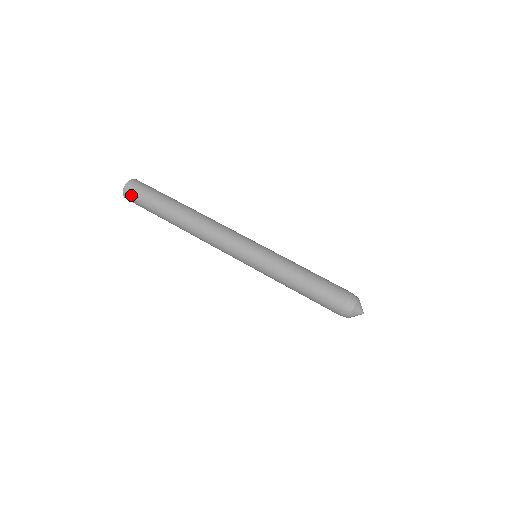
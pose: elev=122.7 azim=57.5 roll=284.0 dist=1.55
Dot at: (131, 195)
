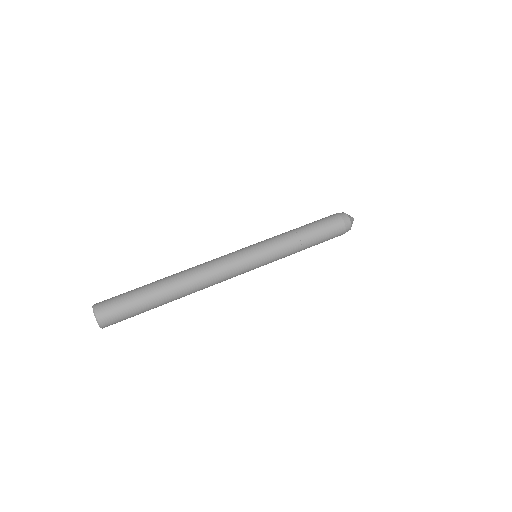
Dot at: occluded
